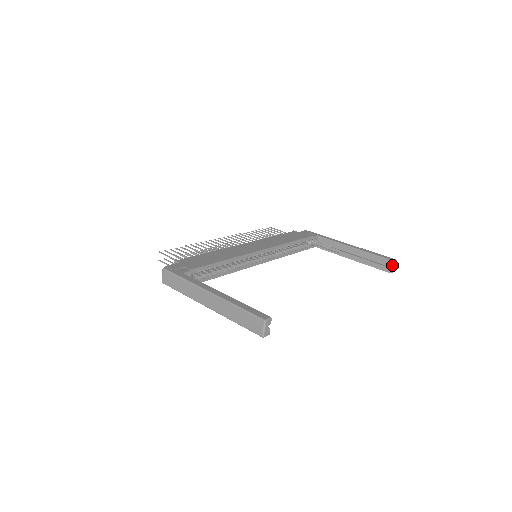
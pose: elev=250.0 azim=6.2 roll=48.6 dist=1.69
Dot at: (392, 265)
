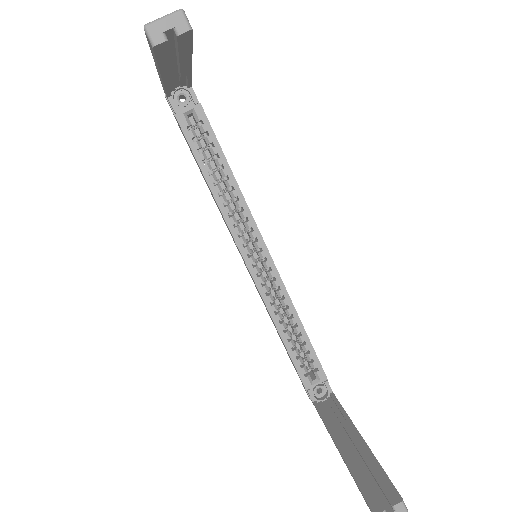
Dot at: (392, 503)
